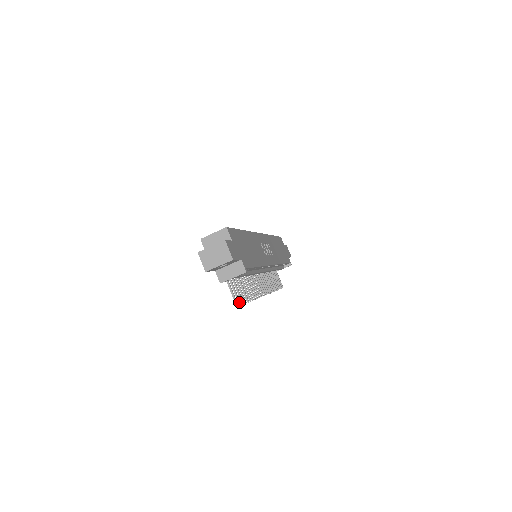
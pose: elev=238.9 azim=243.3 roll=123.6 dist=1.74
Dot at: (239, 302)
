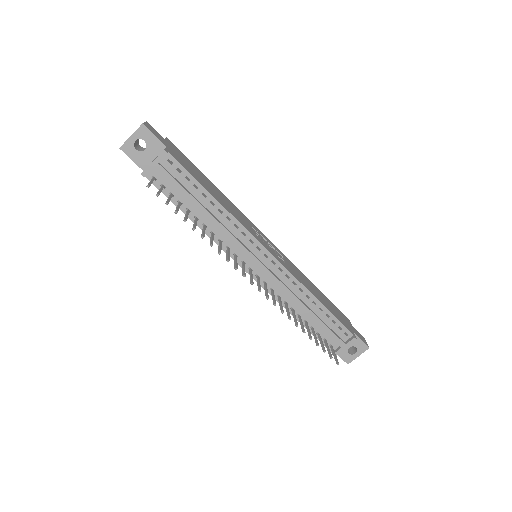
Dot at: (157, 193)
